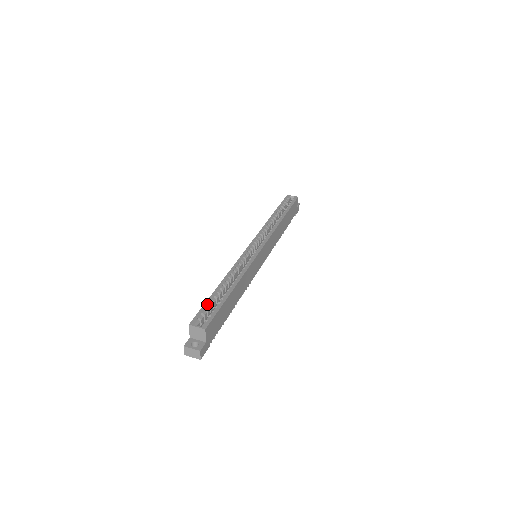
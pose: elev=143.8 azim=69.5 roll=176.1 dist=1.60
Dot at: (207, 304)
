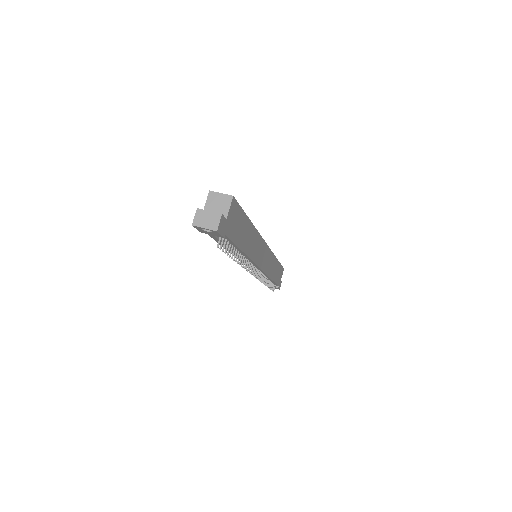
Dot at: occluded
